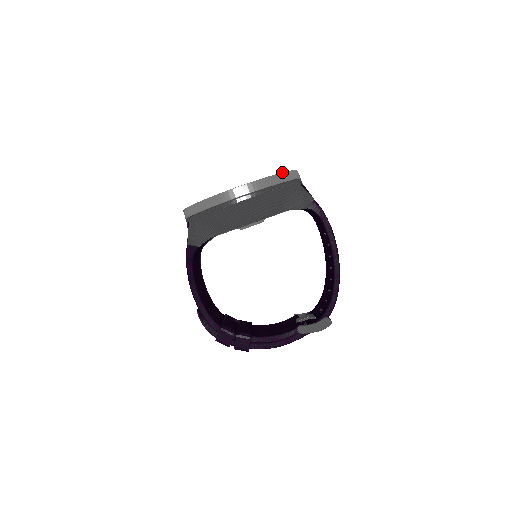
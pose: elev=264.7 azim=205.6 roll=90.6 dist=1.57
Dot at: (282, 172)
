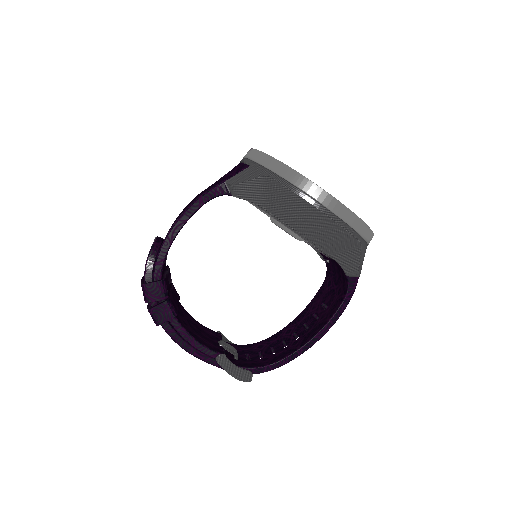
Dot at: occluded
